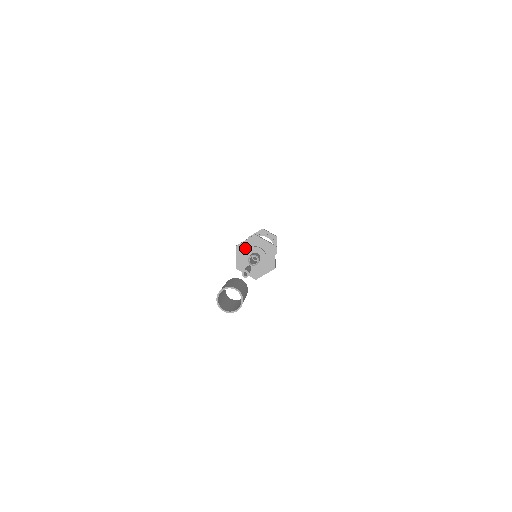
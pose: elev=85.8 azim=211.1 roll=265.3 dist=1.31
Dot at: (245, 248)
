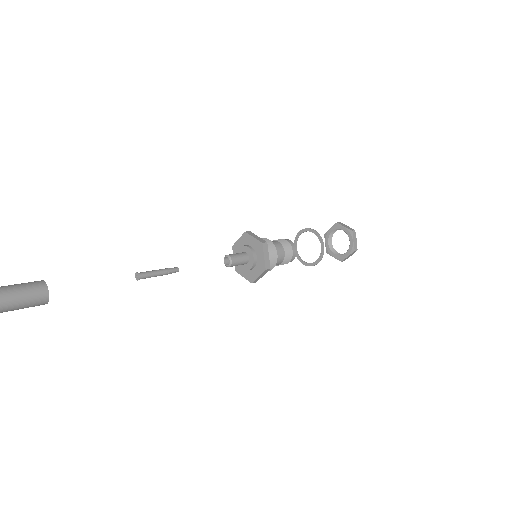
Dot at: (249, 242)
